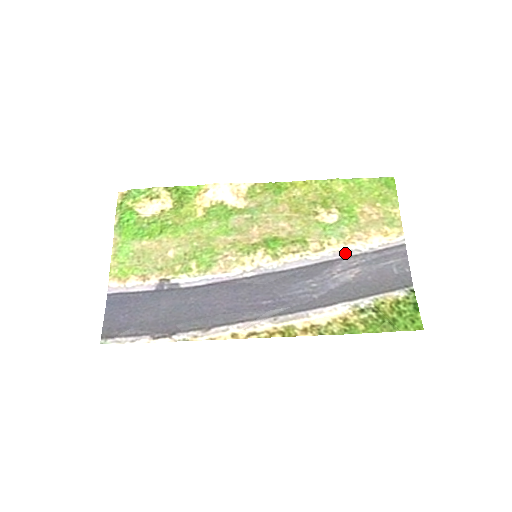
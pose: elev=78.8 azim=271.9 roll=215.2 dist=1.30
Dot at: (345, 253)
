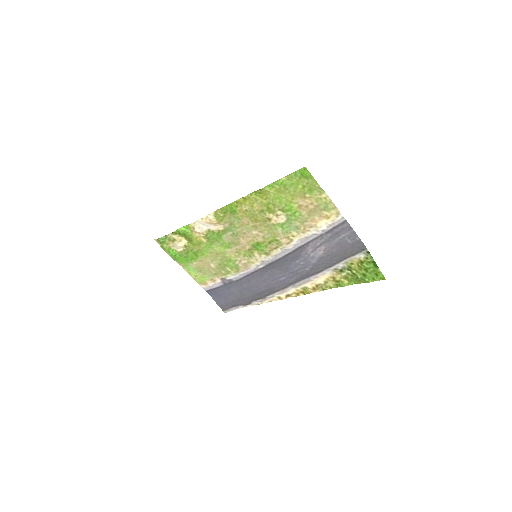
Dot at: (307, 239)
